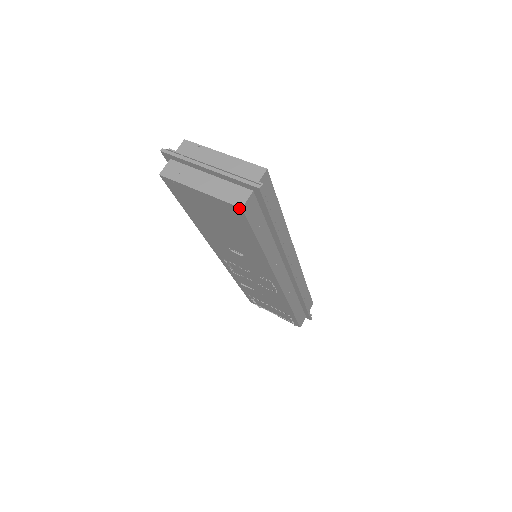
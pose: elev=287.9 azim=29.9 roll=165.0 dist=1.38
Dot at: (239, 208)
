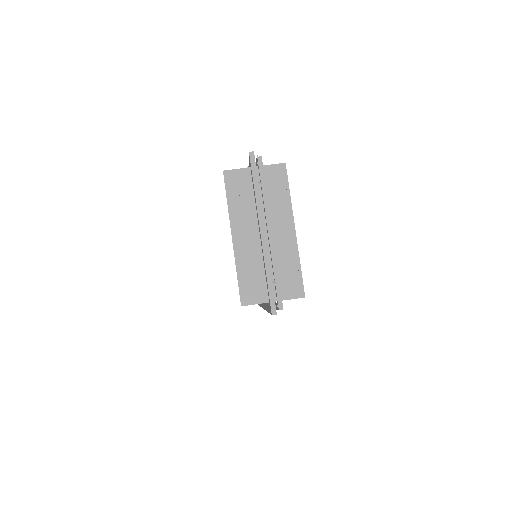
Dot at: (241, 301)
